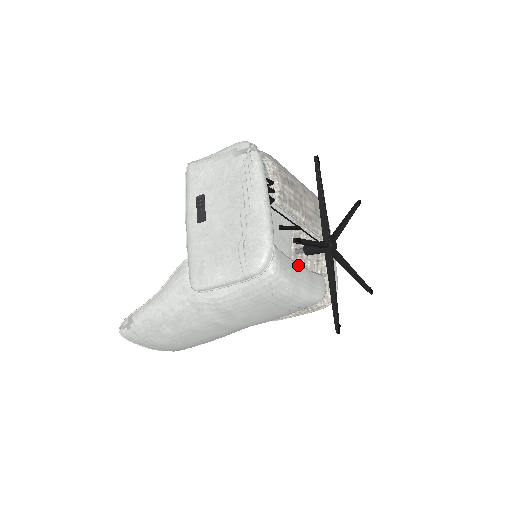
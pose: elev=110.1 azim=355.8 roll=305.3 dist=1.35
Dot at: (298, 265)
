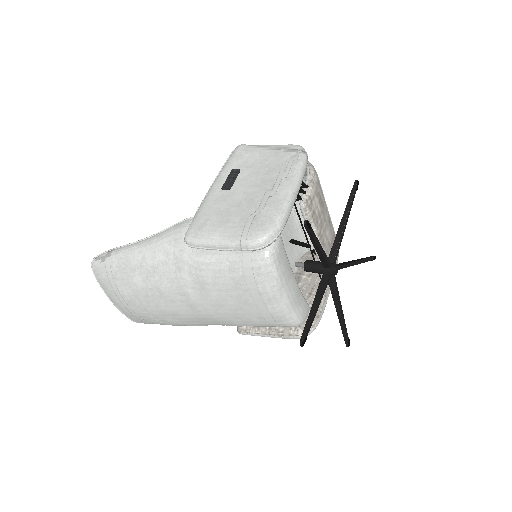
Dot at: (293, 273)
